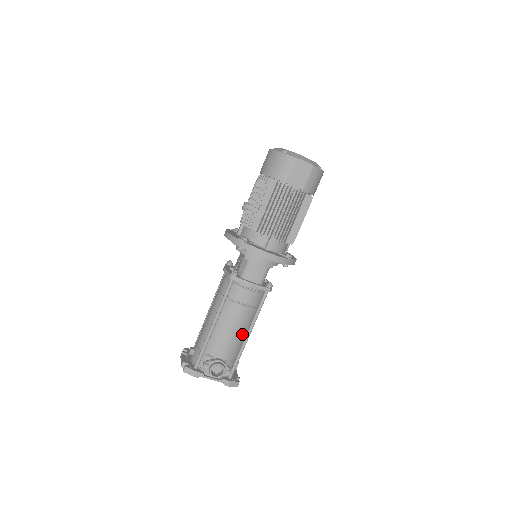
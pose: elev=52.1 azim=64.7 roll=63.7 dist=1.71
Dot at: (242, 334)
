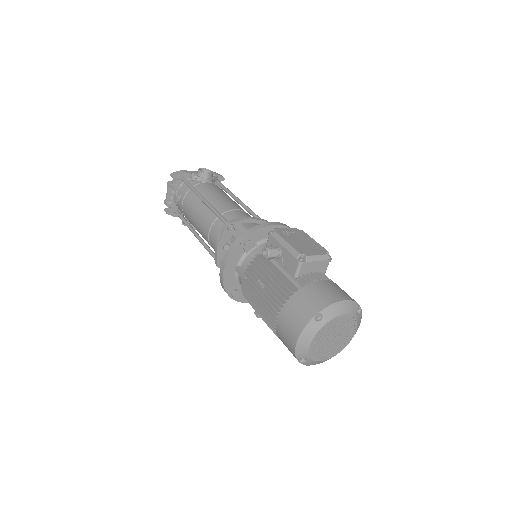
Dot at: occluded
